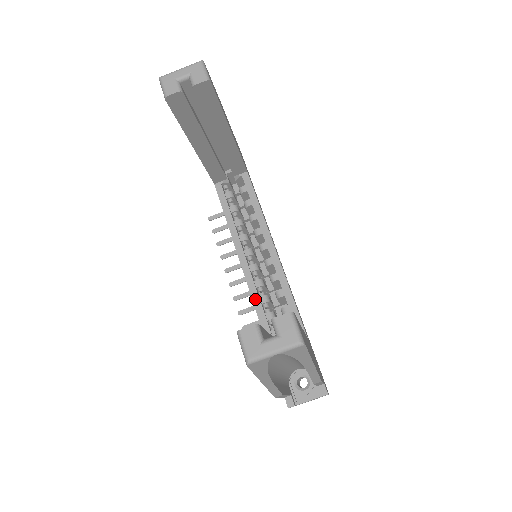
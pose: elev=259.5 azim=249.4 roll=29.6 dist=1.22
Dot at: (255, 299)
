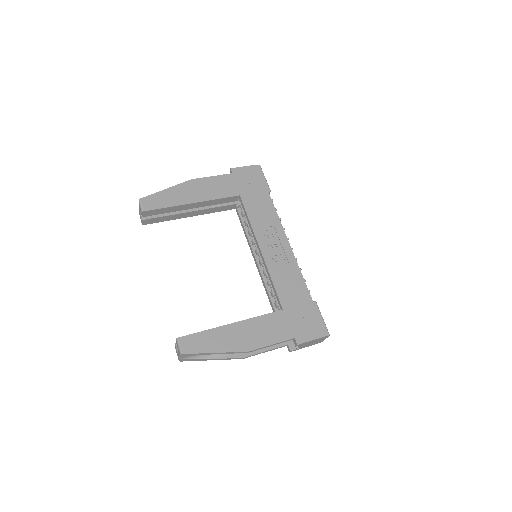
Dot at: (264, 285)
